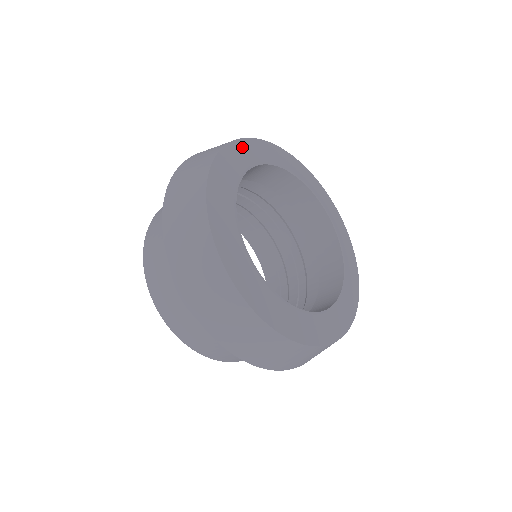
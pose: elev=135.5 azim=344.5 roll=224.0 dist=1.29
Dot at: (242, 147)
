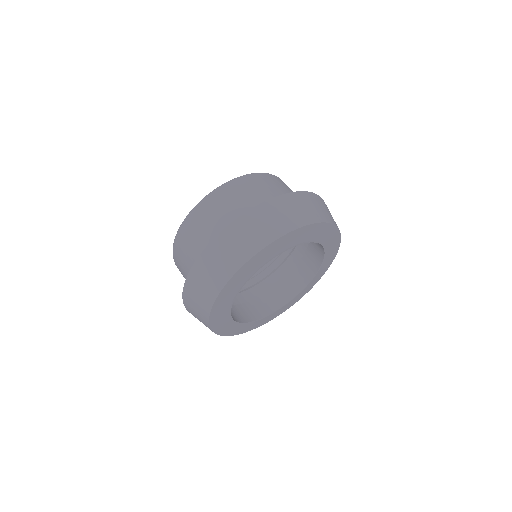
Dot at: (292, 236)
